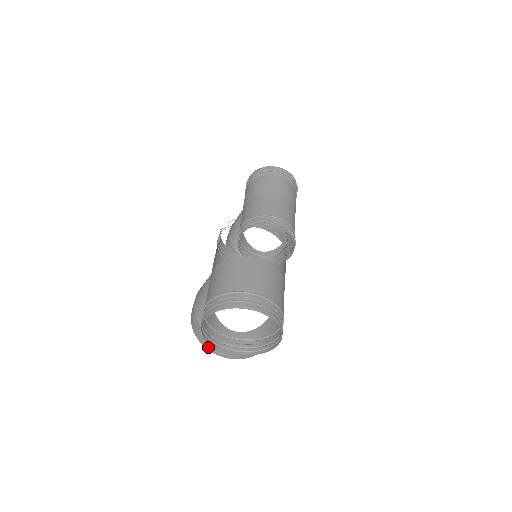
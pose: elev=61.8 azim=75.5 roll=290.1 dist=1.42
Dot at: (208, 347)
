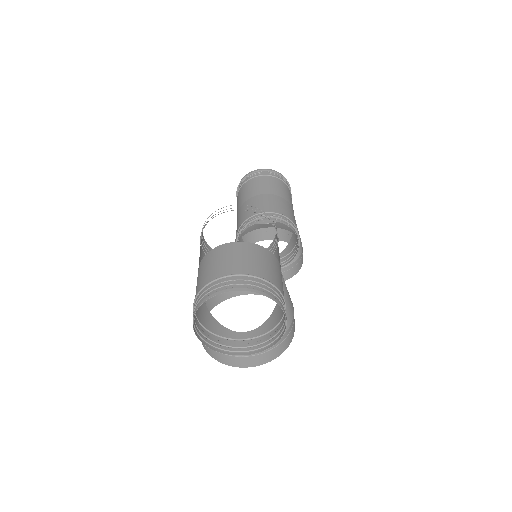
Dot at: (223, 361)
